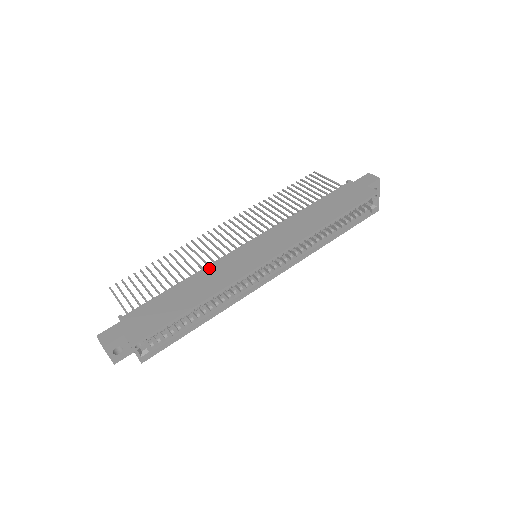
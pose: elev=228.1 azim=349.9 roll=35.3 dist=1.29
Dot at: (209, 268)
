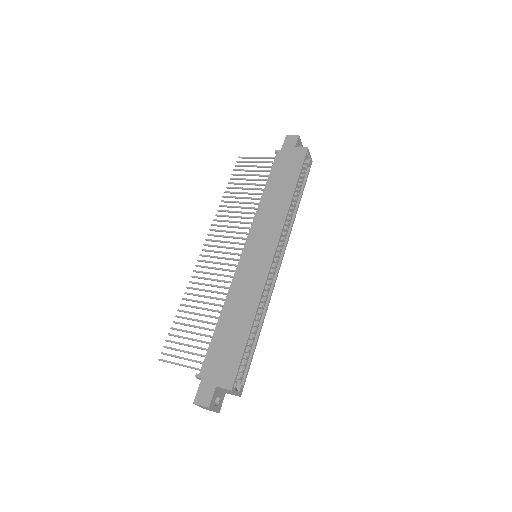
Dot at: (232, 290)
